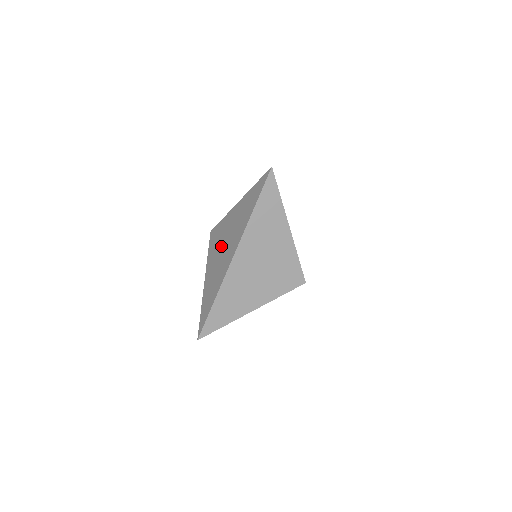
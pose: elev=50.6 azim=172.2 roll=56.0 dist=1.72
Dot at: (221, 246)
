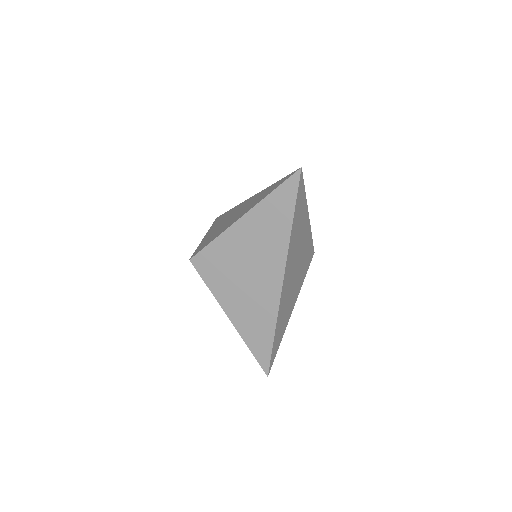
Dot at: (240, 274)
